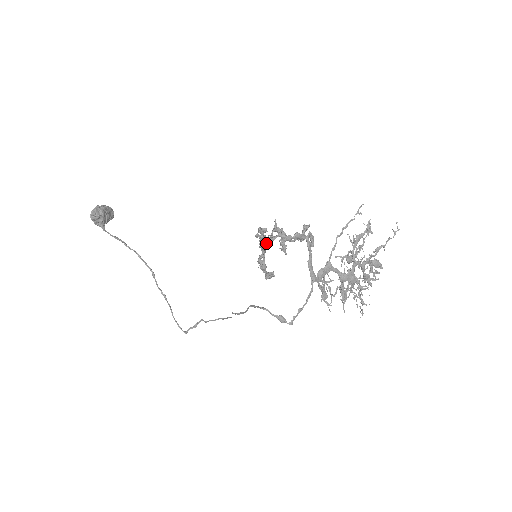
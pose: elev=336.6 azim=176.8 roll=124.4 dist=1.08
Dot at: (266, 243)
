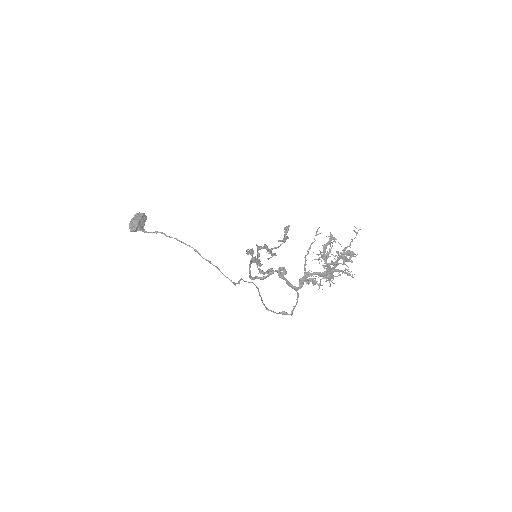
Dot at: (256, 259)
